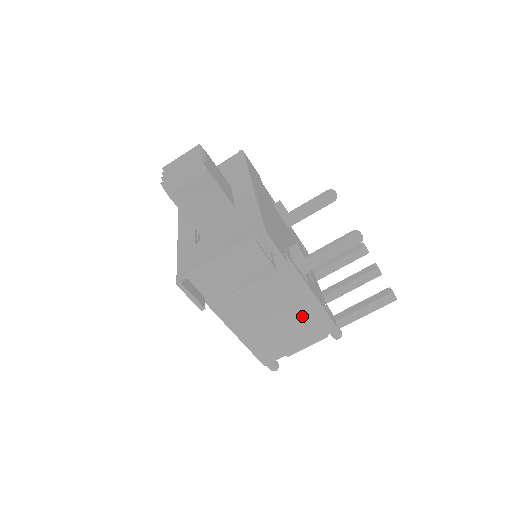
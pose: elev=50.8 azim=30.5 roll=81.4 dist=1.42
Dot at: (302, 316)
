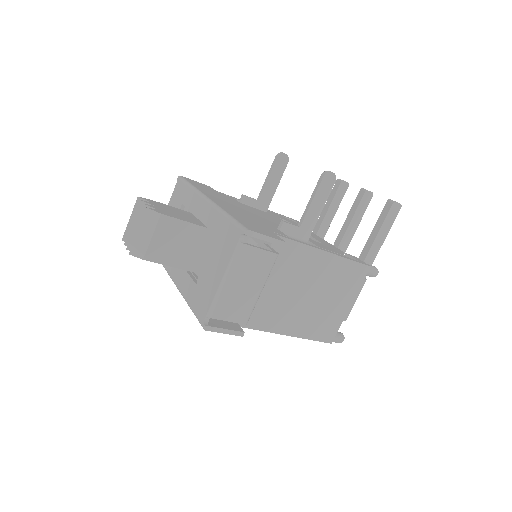
Dot at: (332, 278)
